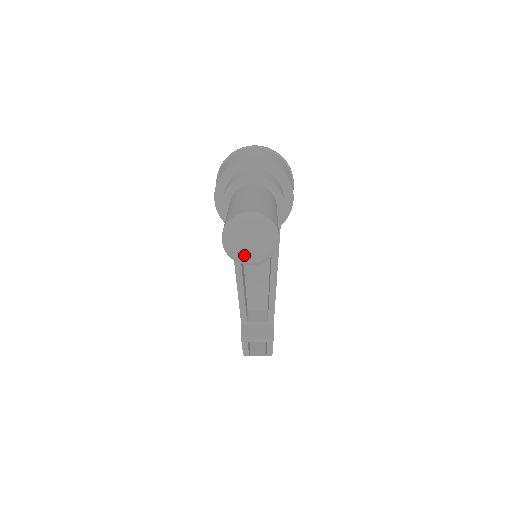
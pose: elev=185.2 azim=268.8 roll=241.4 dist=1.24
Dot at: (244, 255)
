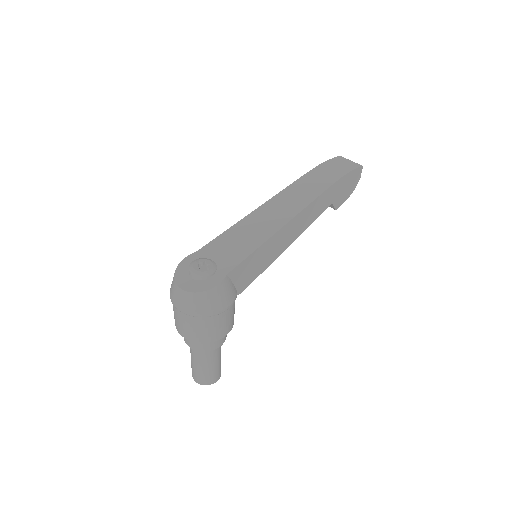
Dot at: occluded
